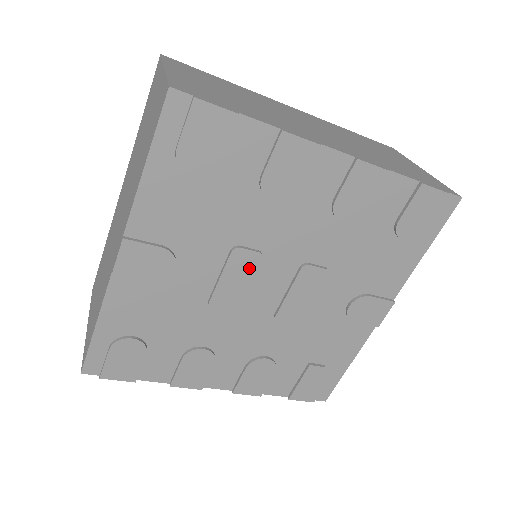
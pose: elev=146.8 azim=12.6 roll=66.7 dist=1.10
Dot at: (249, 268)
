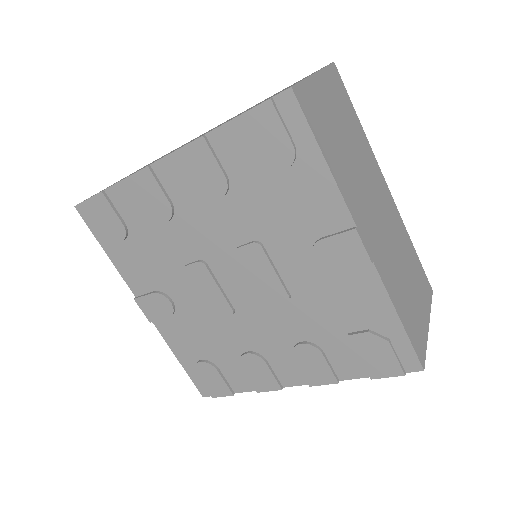
Dot at: (205, 277)
